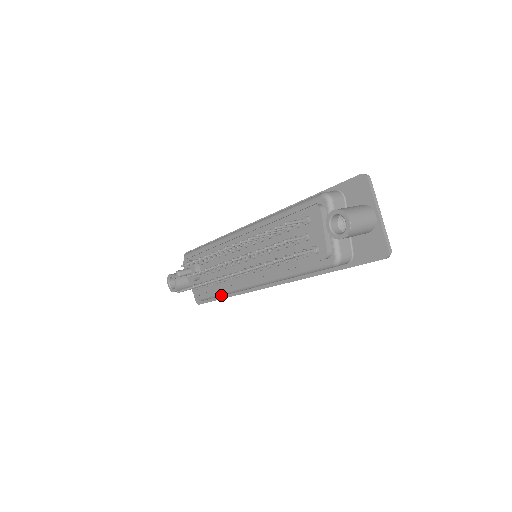
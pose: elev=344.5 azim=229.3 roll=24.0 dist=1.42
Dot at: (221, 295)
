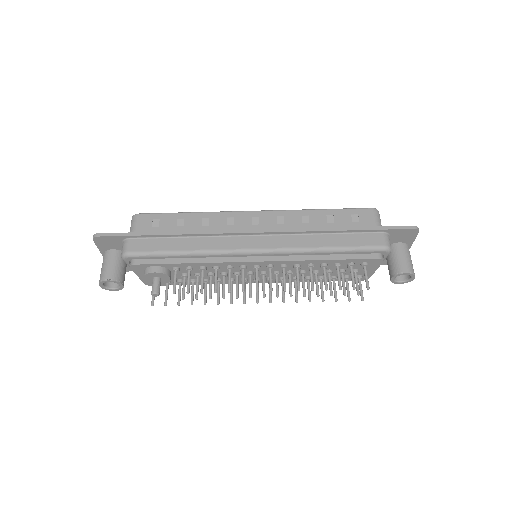
Dot at: occluded
